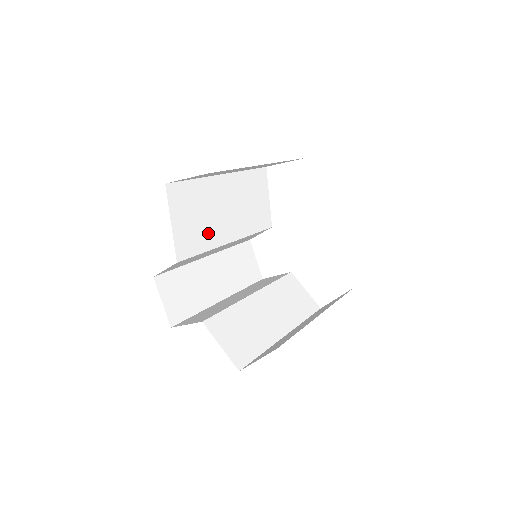
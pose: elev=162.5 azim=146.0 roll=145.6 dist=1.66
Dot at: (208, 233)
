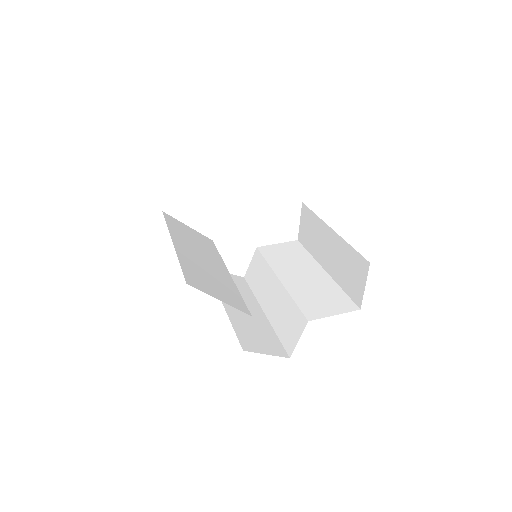
Dot at: (224, 282)
